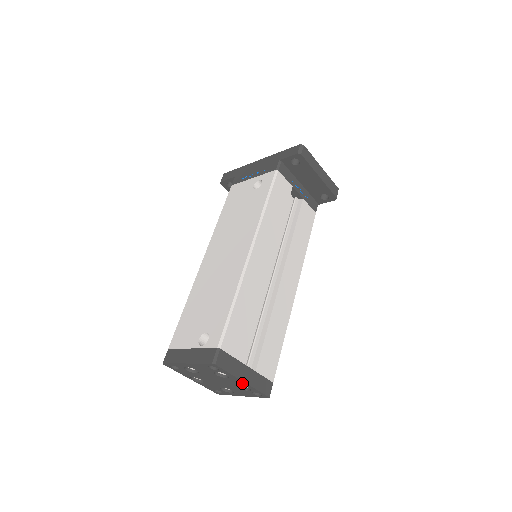
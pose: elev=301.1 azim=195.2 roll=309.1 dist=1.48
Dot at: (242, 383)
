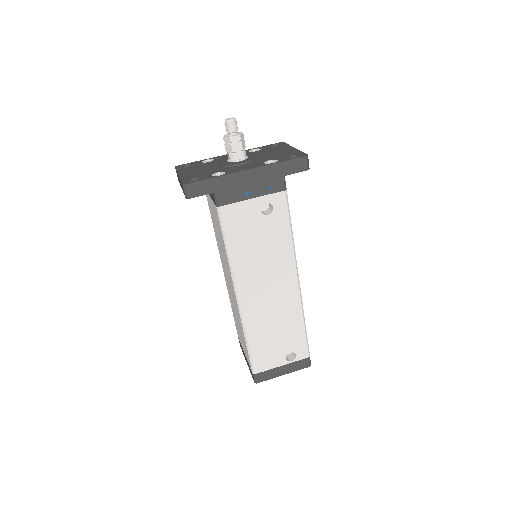
Dot at: occluded
